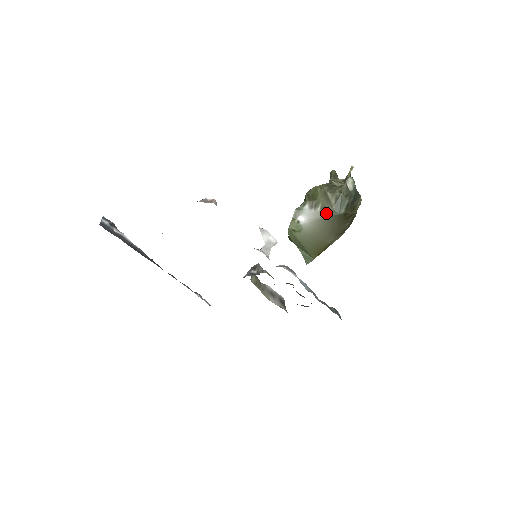
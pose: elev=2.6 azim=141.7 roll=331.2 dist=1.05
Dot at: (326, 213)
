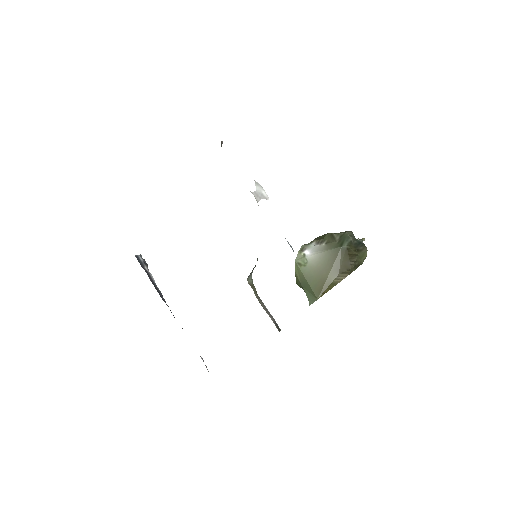
Dot at: (330, 246)
